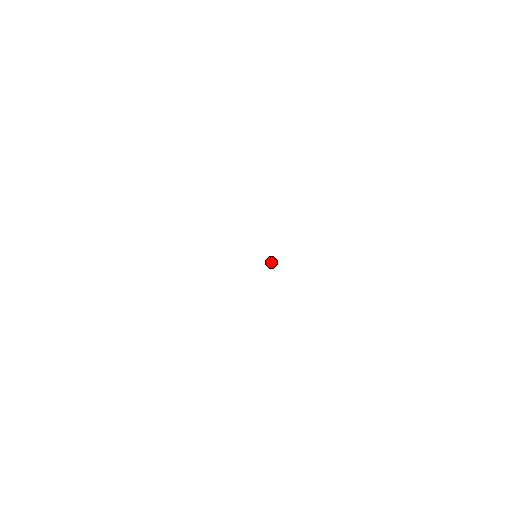
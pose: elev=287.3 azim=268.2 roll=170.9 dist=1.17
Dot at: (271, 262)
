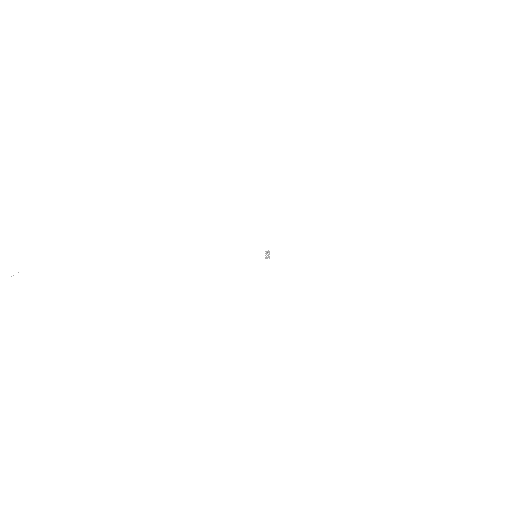
Dot at: (267, 251)
